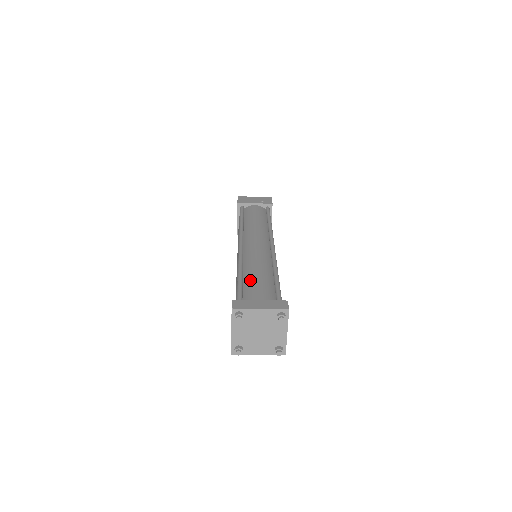
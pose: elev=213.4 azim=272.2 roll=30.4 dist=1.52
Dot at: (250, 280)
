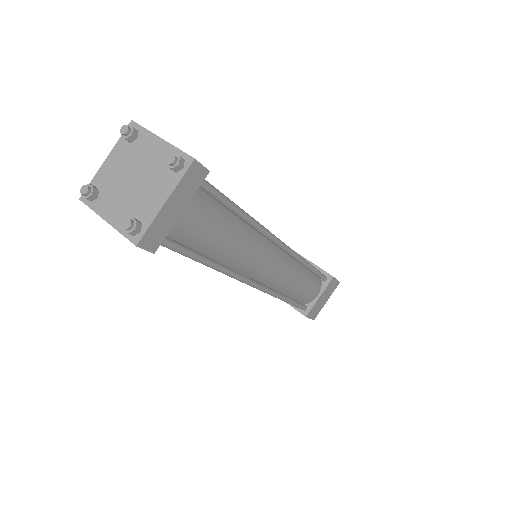
Dot at: occluded
